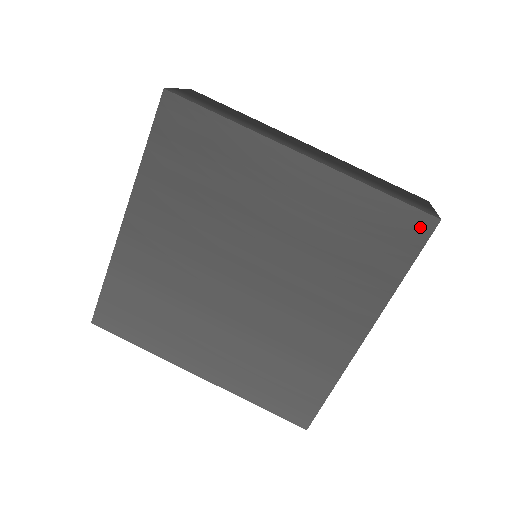
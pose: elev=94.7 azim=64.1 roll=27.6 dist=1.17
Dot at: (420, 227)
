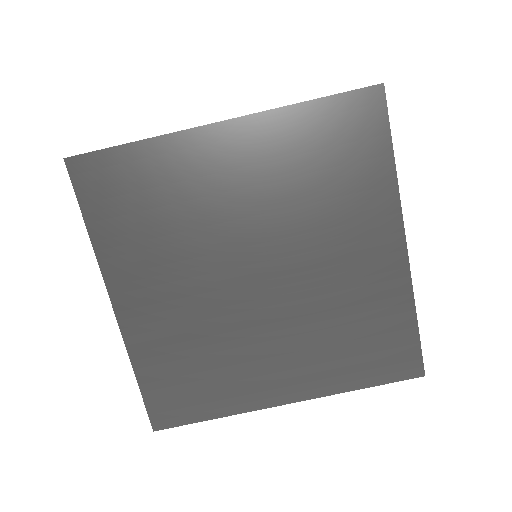
Dot at: (371, 104)
